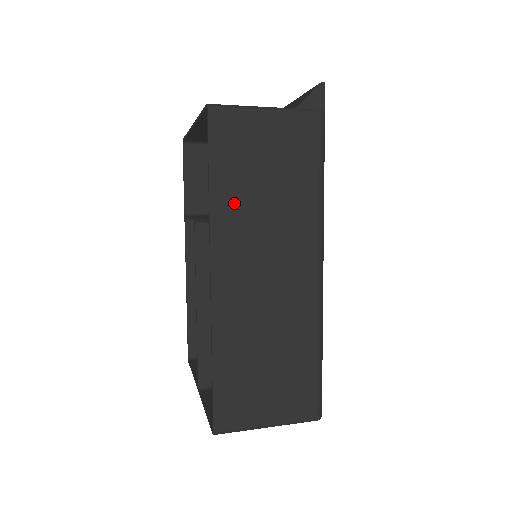
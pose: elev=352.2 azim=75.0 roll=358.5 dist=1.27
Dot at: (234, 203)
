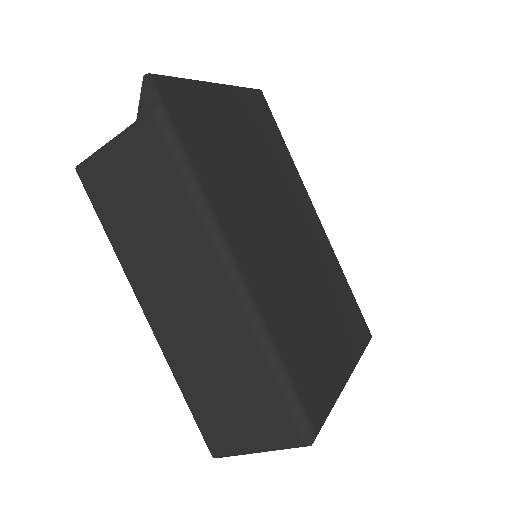
Dot at: (130, 243)
